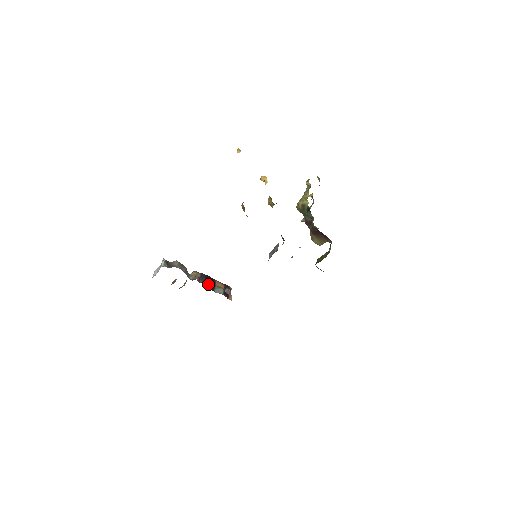
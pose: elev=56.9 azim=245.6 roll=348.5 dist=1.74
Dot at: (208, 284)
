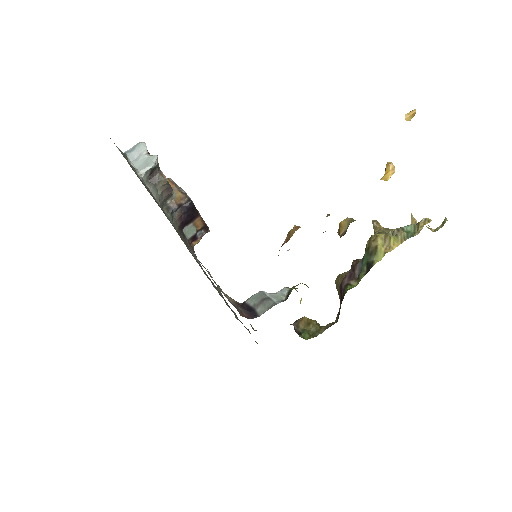
Dot at: (183, 219)
